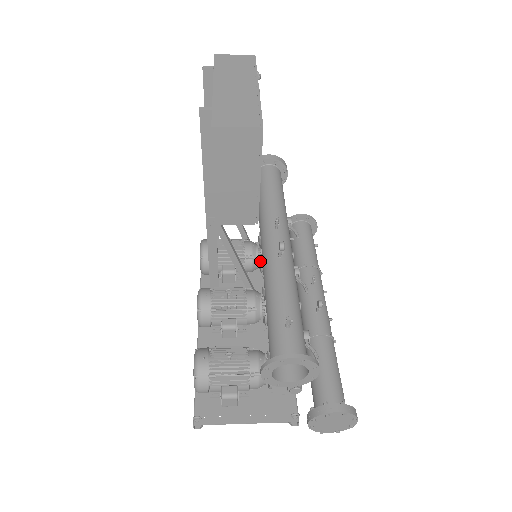
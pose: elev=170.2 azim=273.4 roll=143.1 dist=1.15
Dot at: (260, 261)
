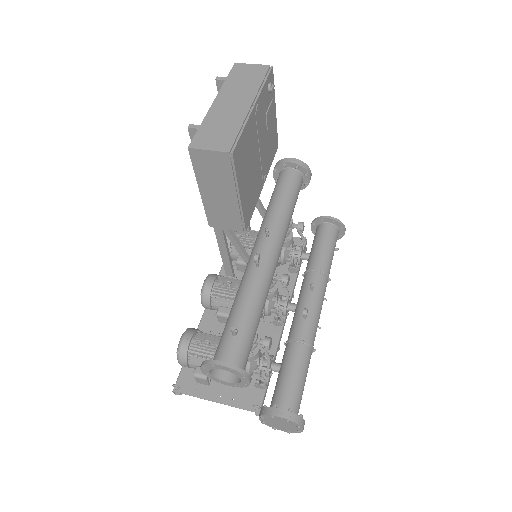
Dot at: occluded
